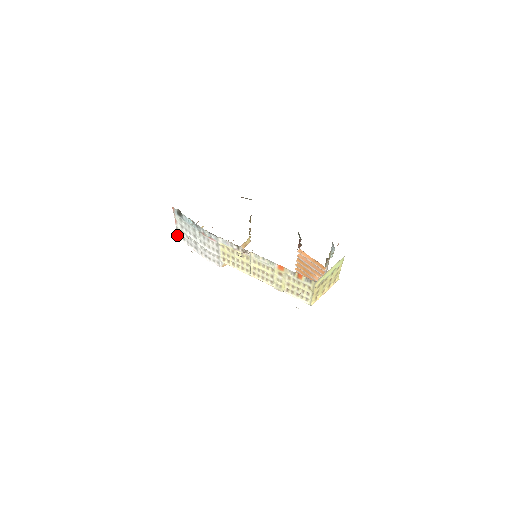
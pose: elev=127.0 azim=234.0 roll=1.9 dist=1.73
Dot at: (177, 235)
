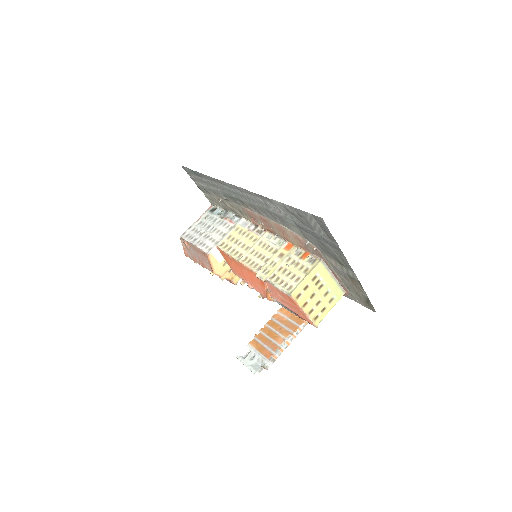
Dot at: (182, 235)
